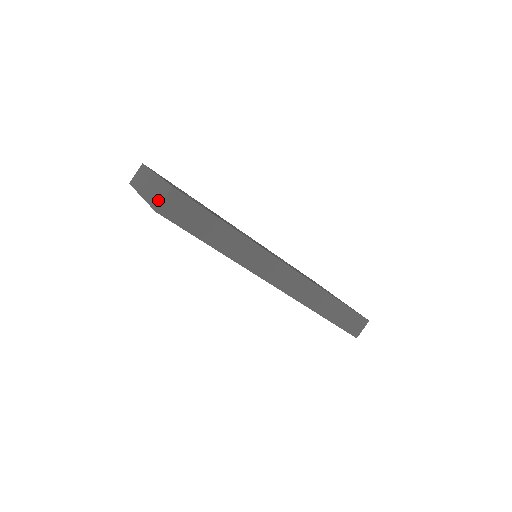
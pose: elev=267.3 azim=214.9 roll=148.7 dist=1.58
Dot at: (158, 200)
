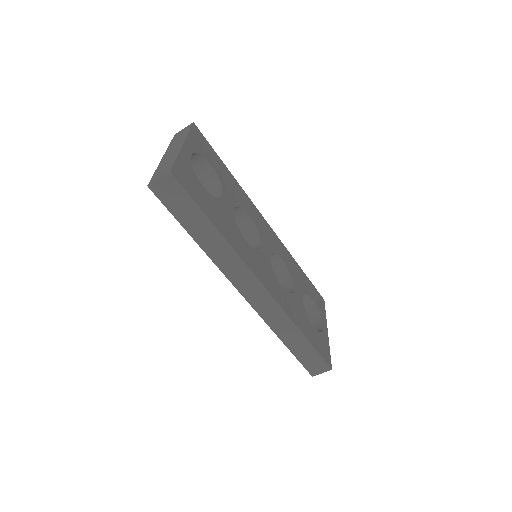
Dot at: (157, 175)
